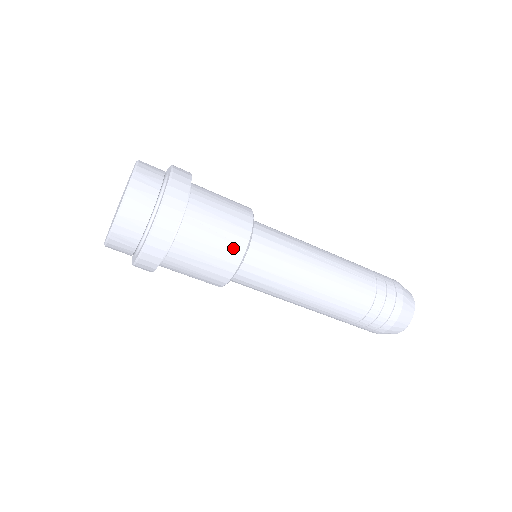
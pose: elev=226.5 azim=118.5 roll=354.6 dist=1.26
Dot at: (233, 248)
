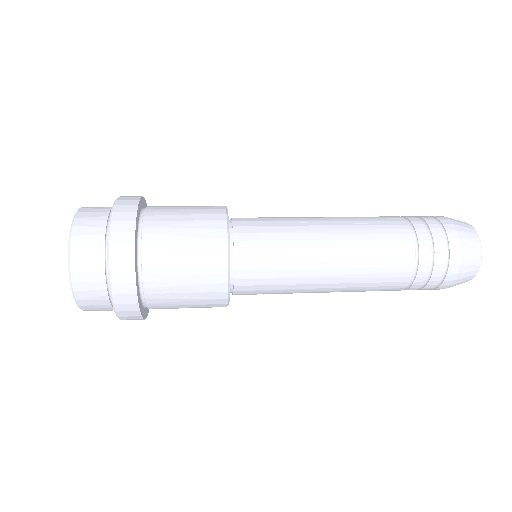
Dot at: (212, 301)
